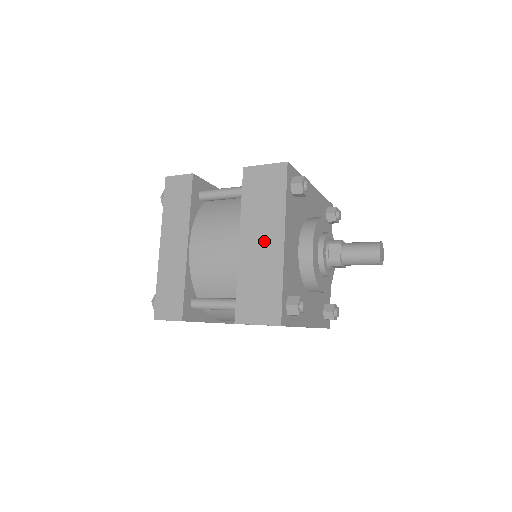
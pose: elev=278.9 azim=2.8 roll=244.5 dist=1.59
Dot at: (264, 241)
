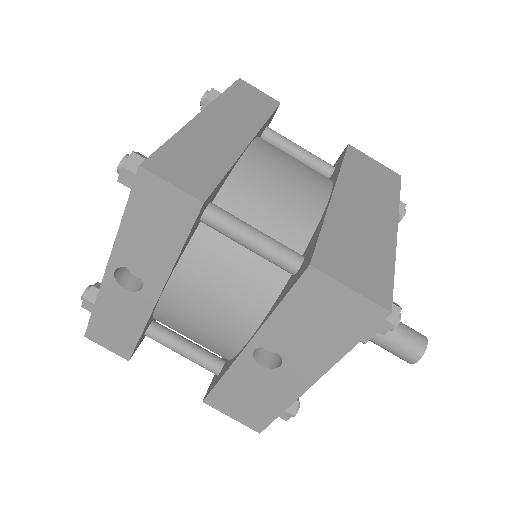
Dot at: (370, 212)
